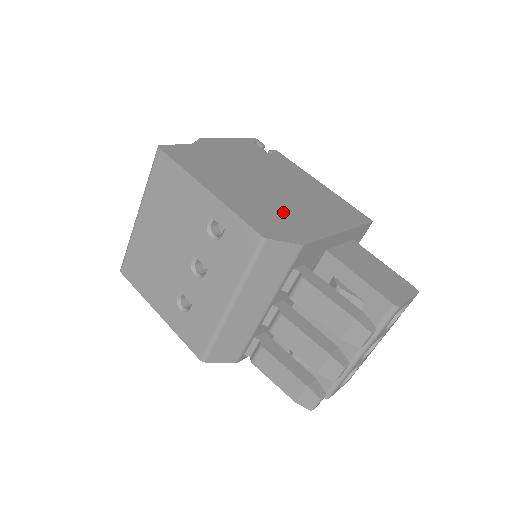
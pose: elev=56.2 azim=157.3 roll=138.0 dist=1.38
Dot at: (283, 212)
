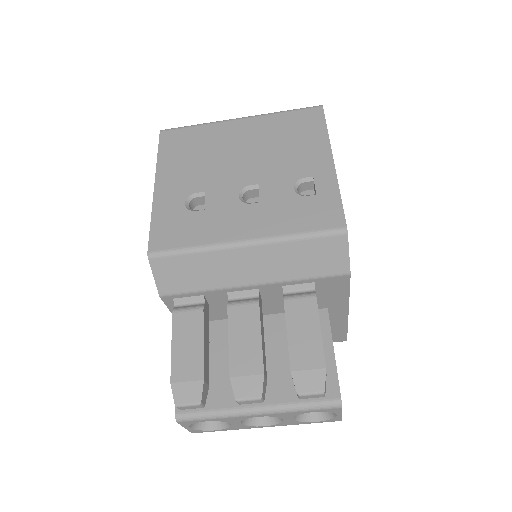
Dot at: occluded
